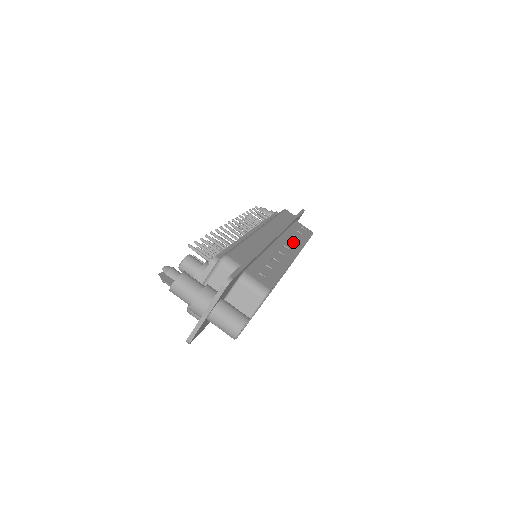
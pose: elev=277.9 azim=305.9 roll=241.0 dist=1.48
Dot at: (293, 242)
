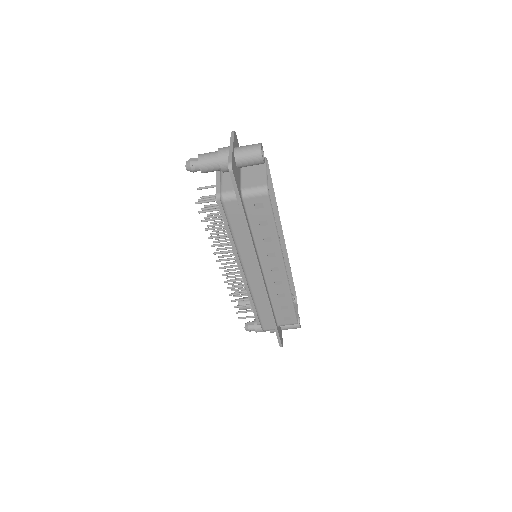
Dot at: (271, 252)
